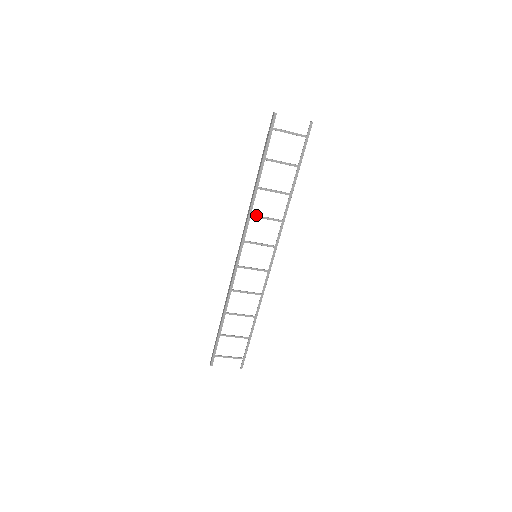
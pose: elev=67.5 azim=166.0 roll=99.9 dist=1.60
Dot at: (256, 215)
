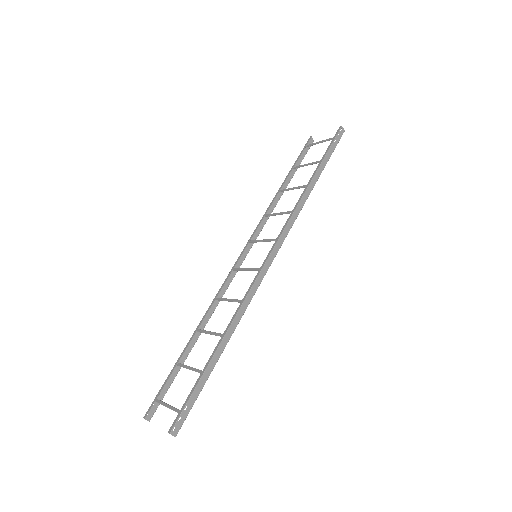
Dot at: (270, 214)
